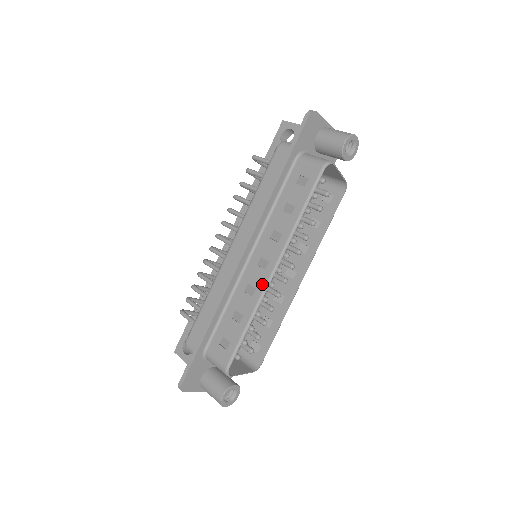
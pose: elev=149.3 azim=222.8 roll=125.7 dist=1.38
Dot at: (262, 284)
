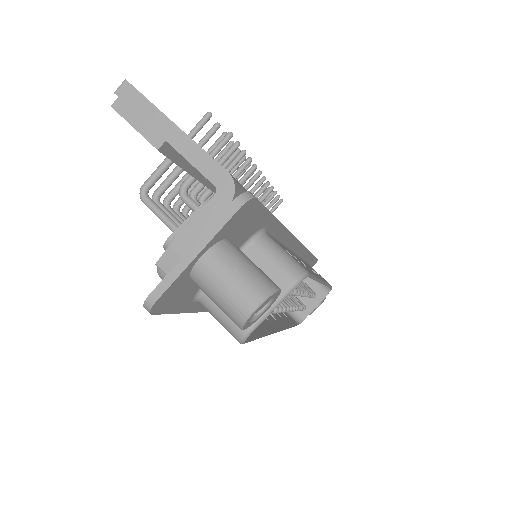
Dot at: occluded
